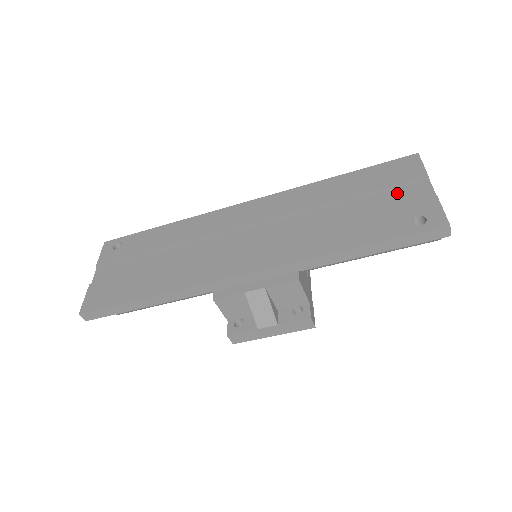
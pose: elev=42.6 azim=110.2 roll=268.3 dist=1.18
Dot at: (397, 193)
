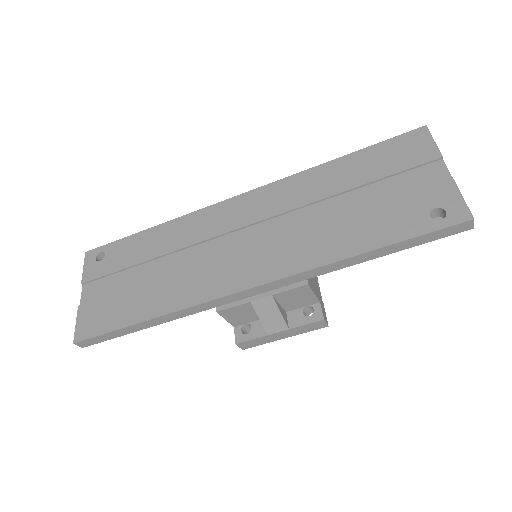
Dot at: (408, 178)
